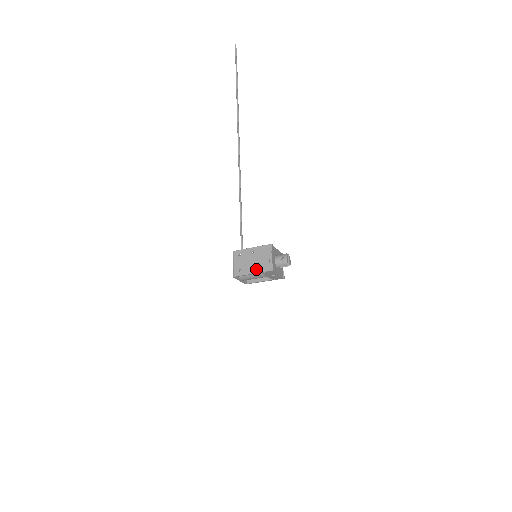
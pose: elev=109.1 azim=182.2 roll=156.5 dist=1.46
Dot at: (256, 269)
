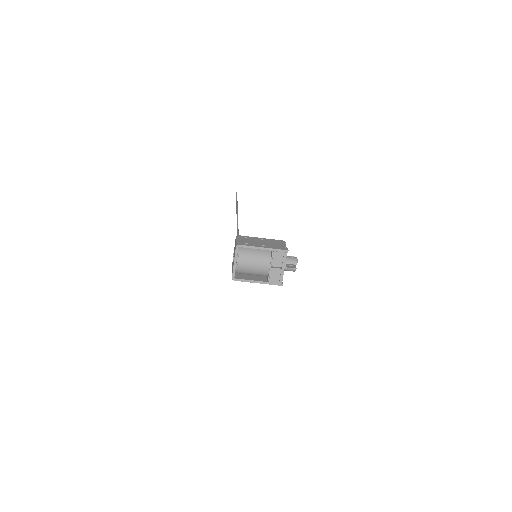
Dot at: (267, 246)
